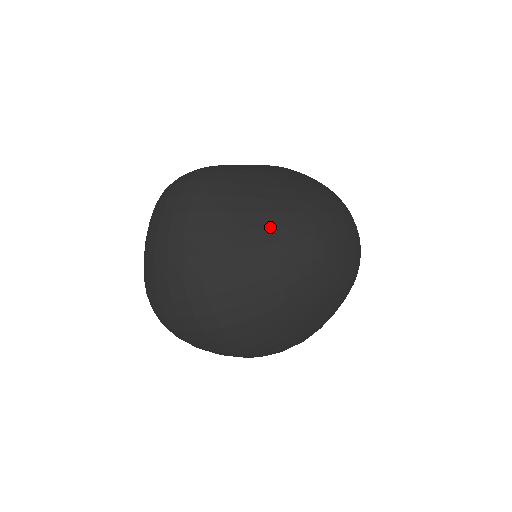
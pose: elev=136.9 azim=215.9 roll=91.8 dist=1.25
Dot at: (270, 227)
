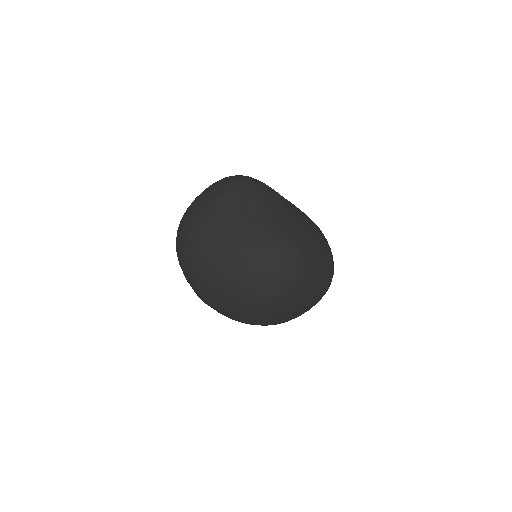
Dot at: (243, 223)
